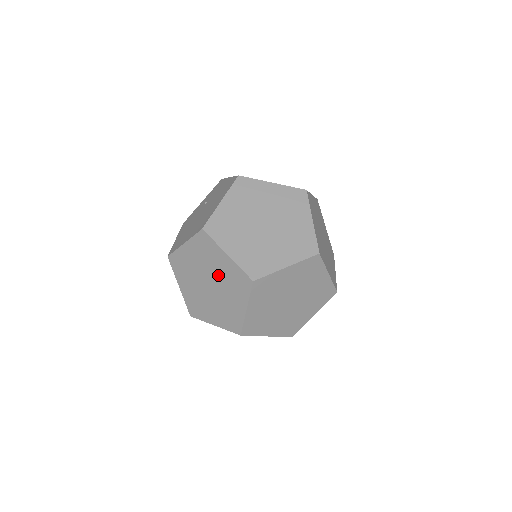
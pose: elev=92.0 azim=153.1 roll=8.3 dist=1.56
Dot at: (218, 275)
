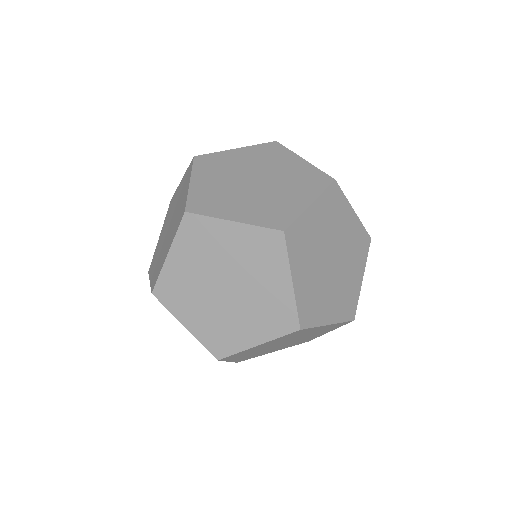
Dot at: occluded
